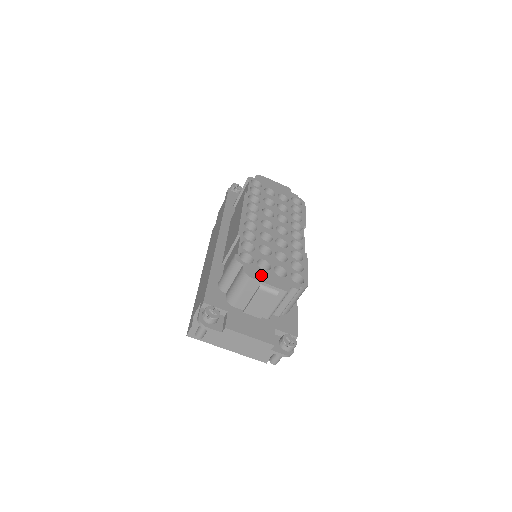
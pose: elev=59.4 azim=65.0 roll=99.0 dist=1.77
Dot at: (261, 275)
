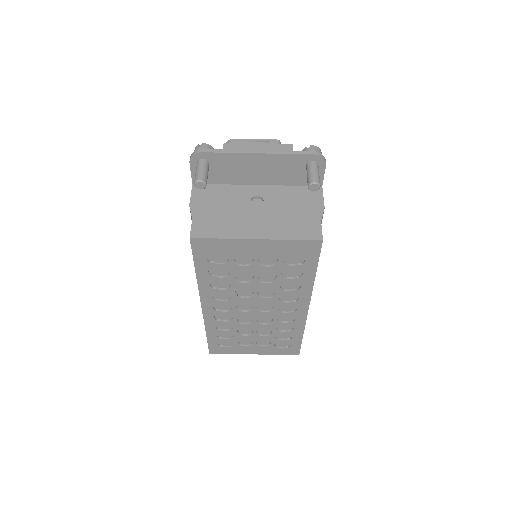
Dot at: occluded
